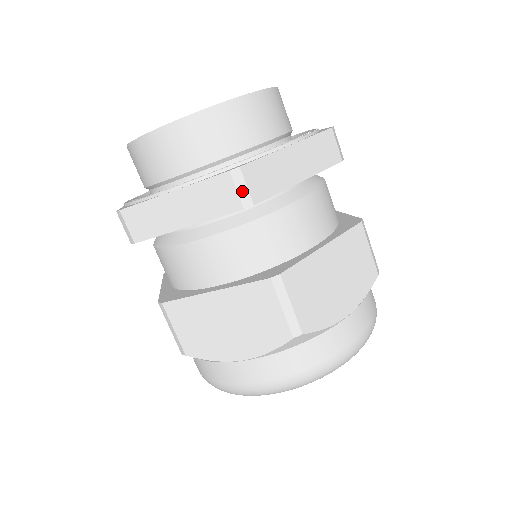
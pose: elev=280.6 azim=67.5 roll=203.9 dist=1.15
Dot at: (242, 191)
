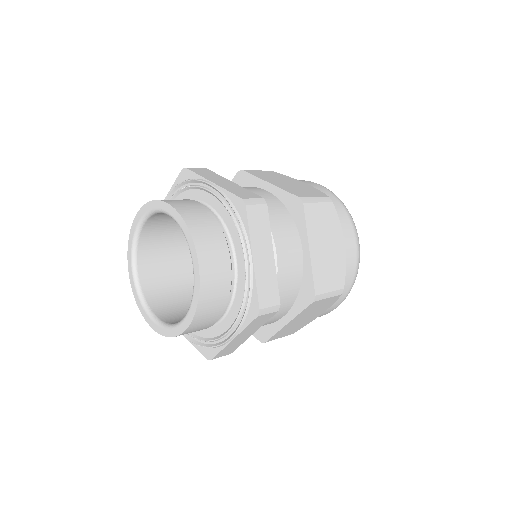
Dot at: (270, 310)
